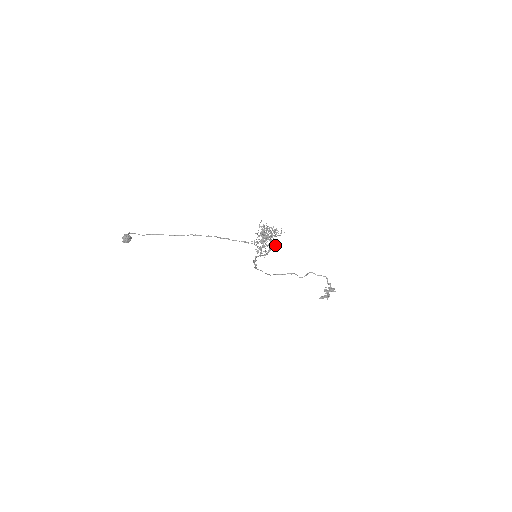
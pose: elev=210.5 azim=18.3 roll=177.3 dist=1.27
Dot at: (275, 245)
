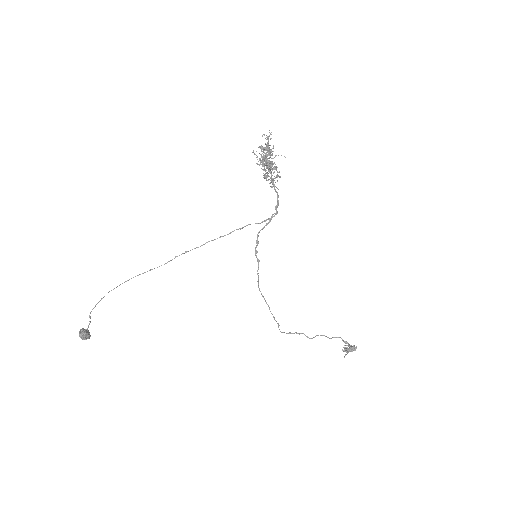
Dot at: (277, 196)
